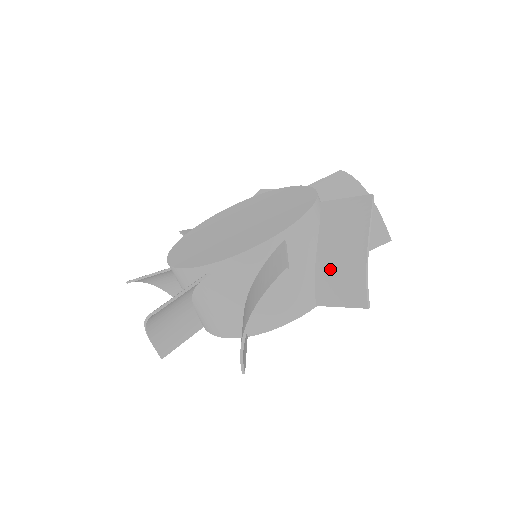
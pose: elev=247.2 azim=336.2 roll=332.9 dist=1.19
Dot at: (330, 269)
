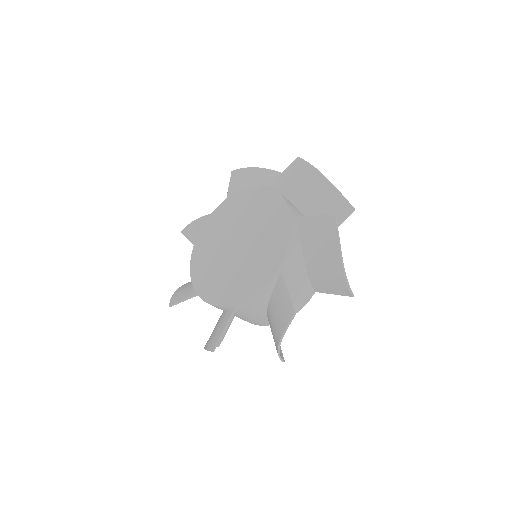
Dot at: (318, 274)
